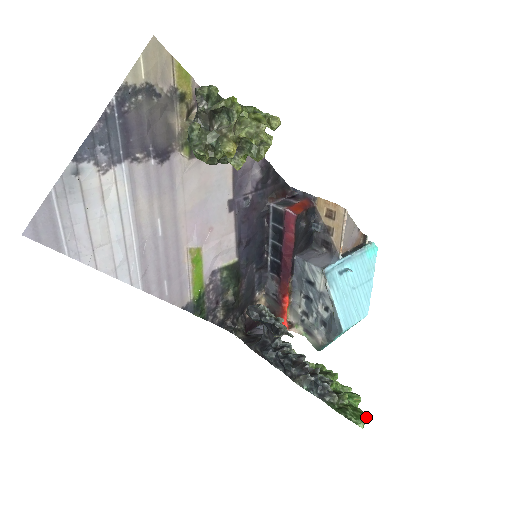
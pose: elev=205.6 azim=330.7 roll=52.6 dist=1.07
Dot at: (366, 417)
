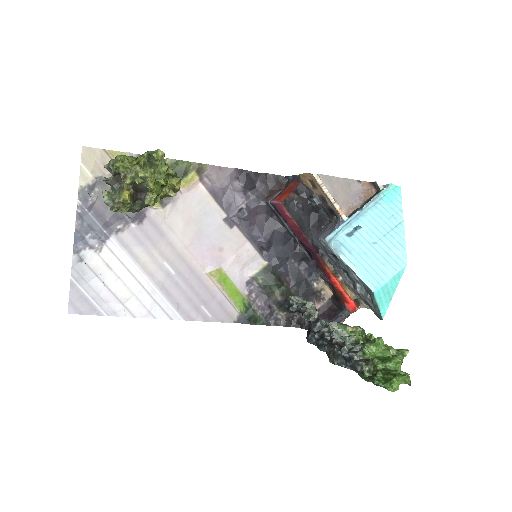
Dot at: (395, 378)
